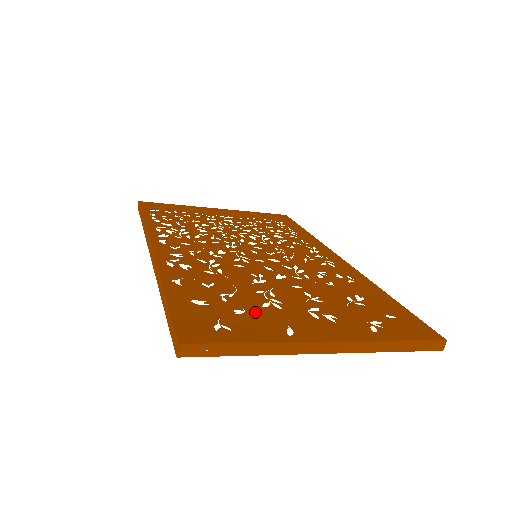
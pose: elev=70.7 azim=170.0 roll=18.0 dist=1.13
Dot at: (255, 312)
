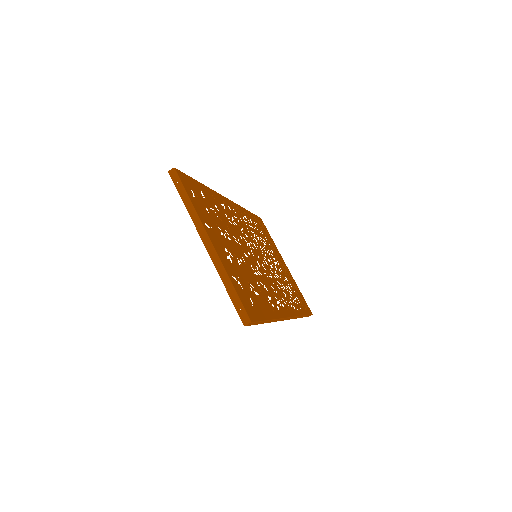
Dot at: (211, 218)
